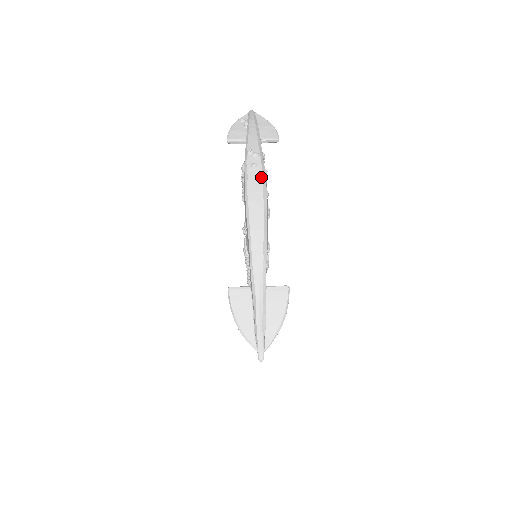
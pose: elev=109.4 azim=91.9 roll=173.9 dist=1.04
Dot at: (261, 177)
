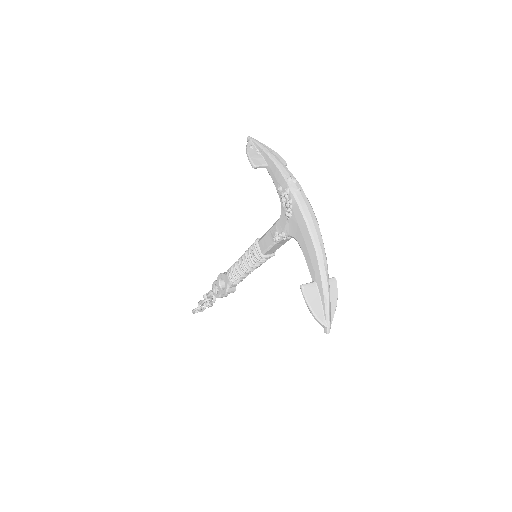
Dot at: (307, 199)
